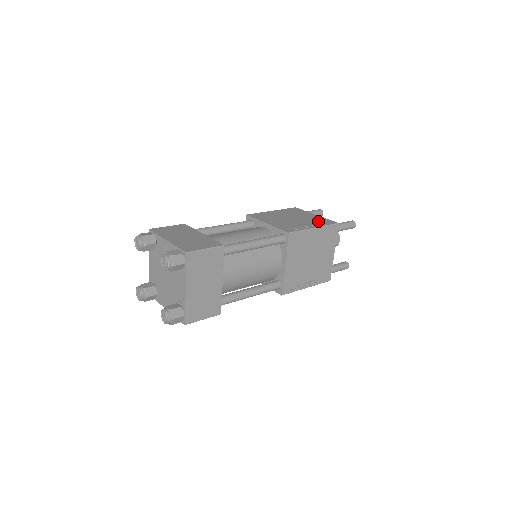
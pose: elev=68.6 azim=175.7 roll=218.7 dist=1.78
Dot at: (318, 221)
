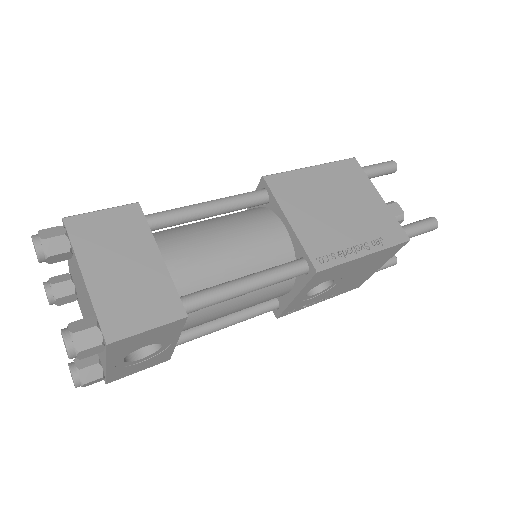
Dot at: occluded
